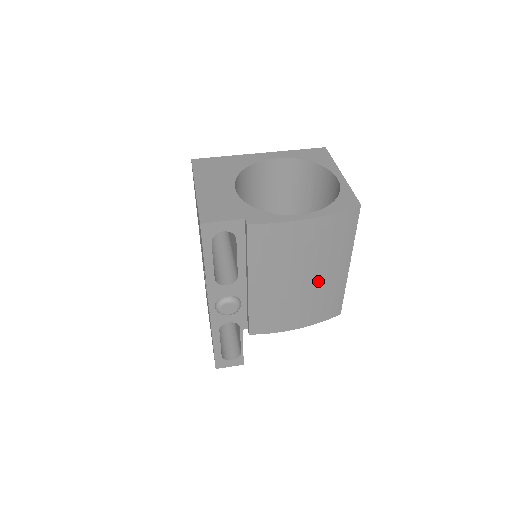
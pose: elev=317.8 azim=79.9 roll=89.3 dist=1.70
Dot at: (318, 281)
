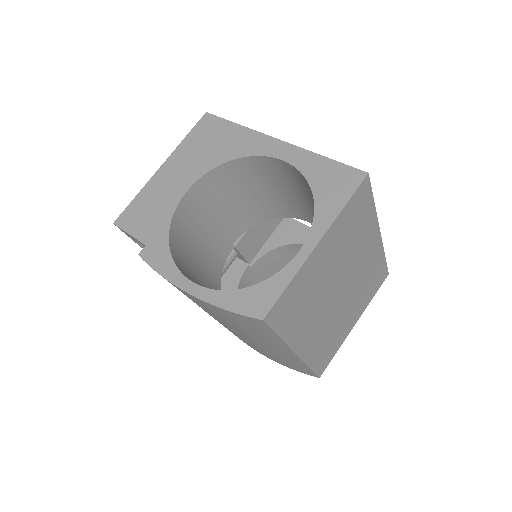
Dot at: (256, 342)
